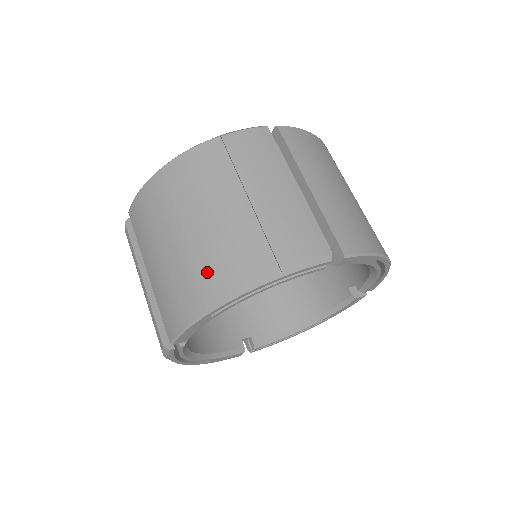
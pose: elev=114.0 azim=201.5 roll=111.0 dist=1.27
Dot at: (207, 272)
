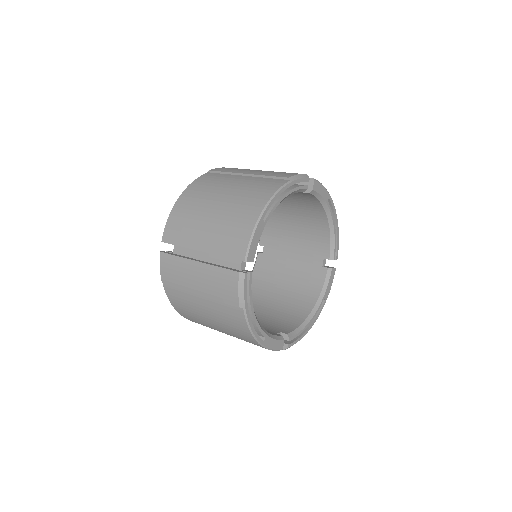
Dot at: (248, 200)
